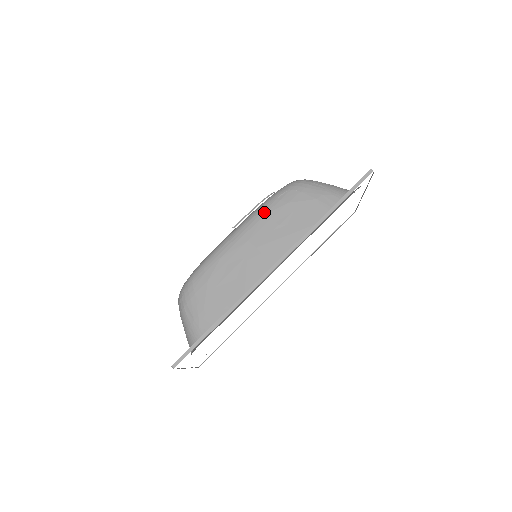
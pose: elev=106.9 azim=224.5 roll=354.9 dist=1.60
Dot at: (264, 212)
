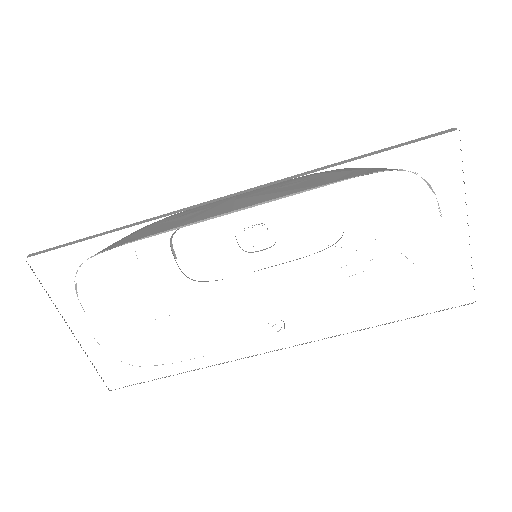
Dot at: (283, 181)
